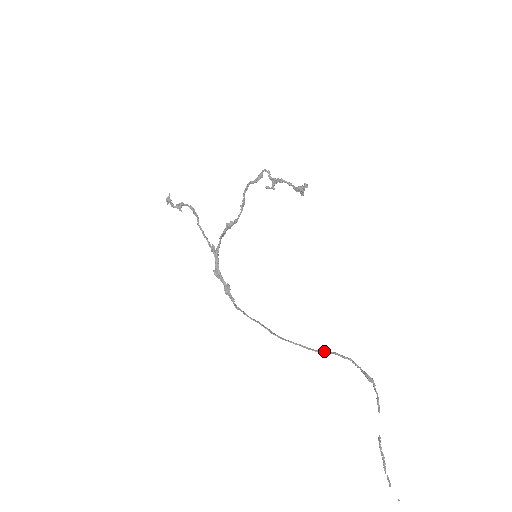
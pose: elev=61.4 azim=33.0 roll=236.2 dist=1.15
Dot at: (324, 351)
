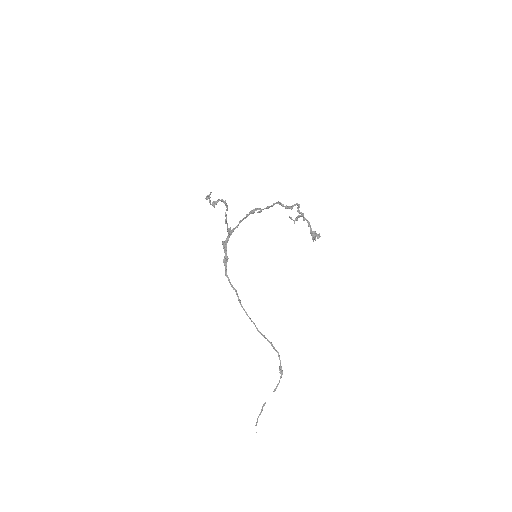
Dot at: occluded
